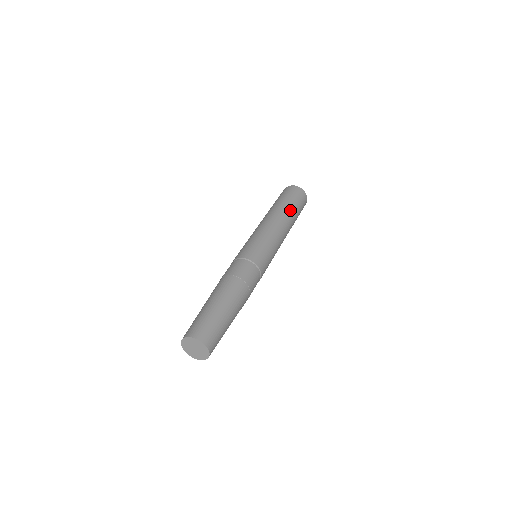
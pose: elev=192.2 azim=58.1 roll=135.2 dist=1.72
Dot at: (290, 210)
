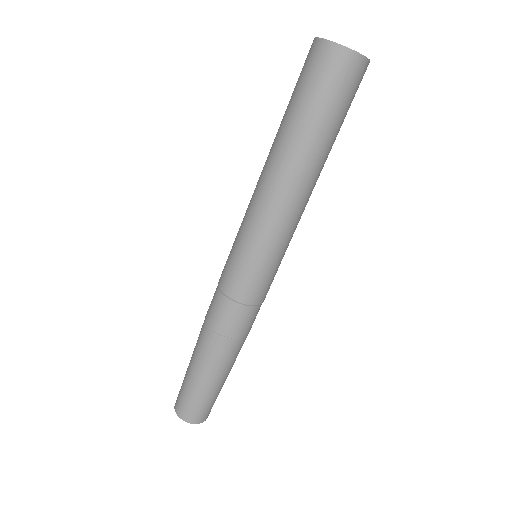
Dot at: (318, 146)
